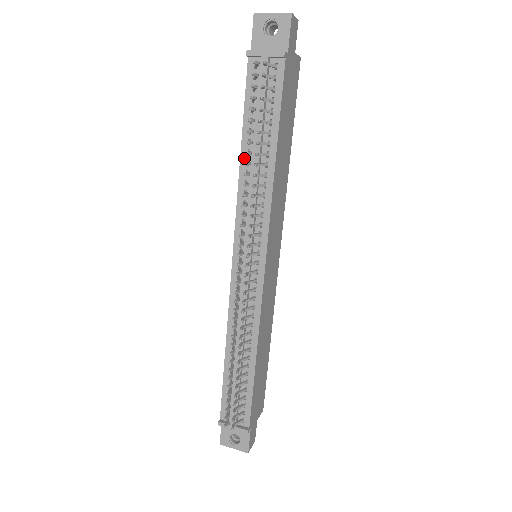
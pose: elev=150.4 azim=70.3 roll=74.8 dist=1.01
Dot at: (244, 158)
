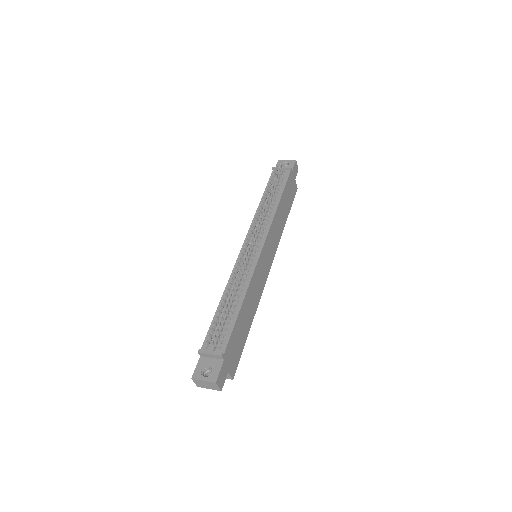
Dot at: (261, 203)
